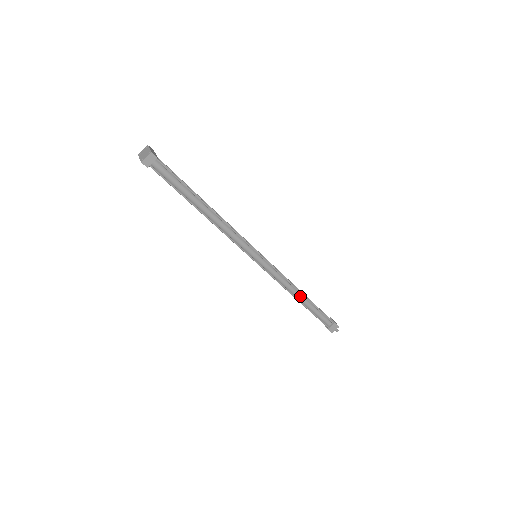
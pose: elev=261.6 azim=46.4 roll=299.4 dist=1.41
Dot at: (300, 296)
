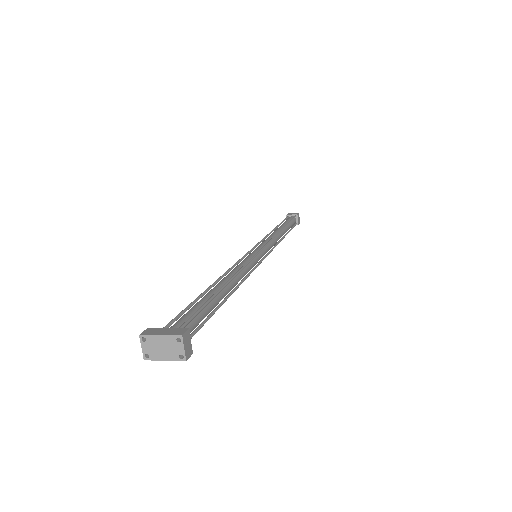
Dot at: (282, 233)
